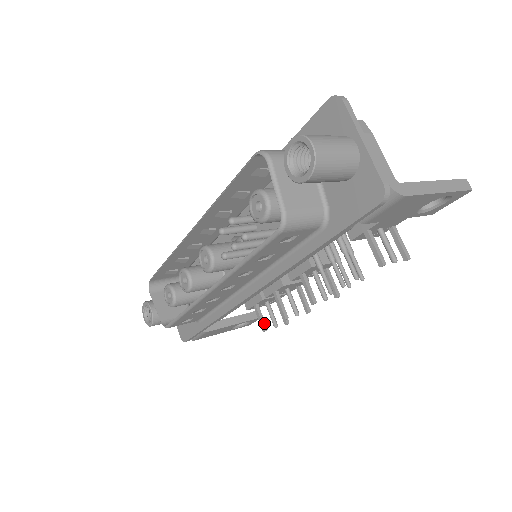
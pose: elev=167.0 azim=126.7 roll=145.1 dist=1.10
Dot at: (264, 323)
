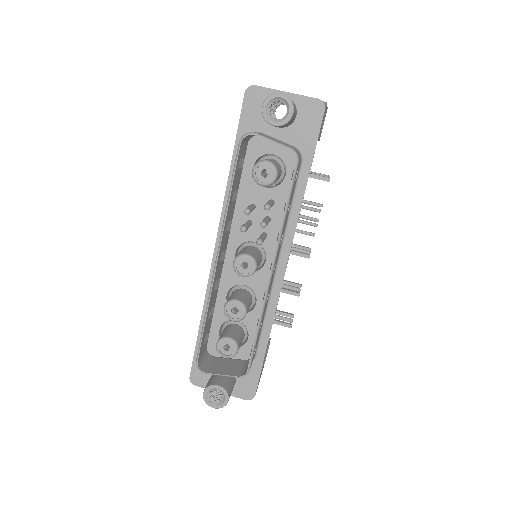
Dot at: (286, 323)
